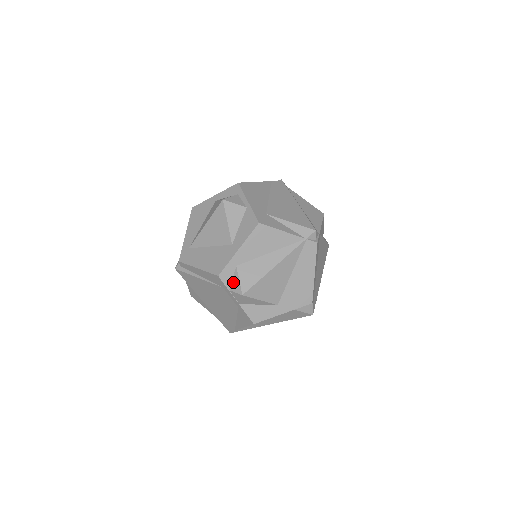
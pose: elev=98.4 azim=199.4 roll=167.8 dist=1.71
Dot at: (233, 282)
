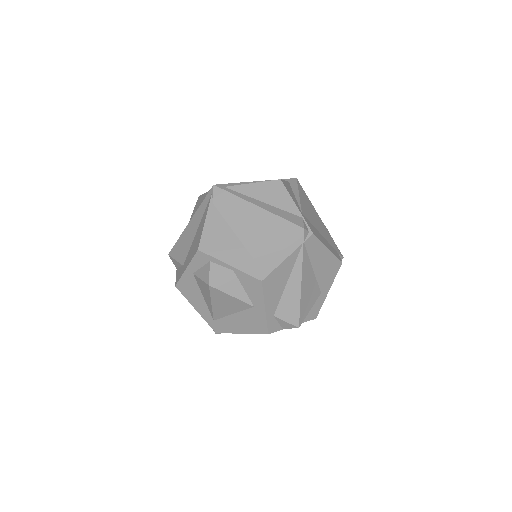
Dot at: (281, 325)
